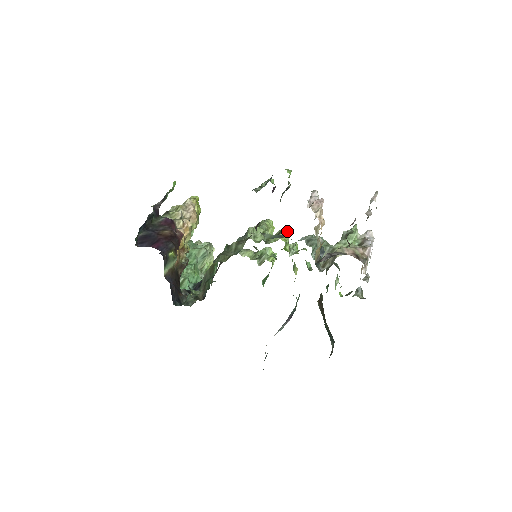
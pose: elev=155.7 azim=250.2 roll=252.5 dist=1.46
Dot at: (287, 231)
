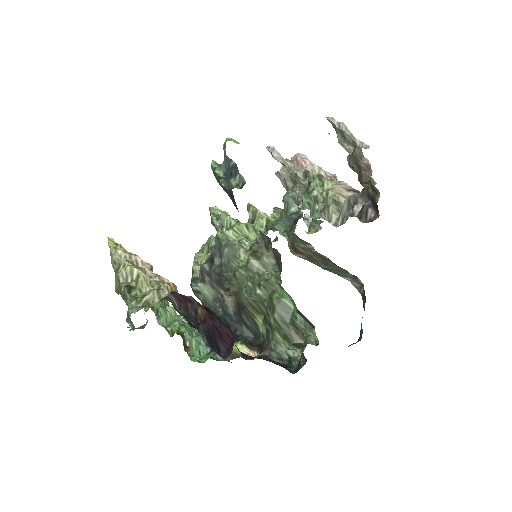
Dot at: (256, 208)
